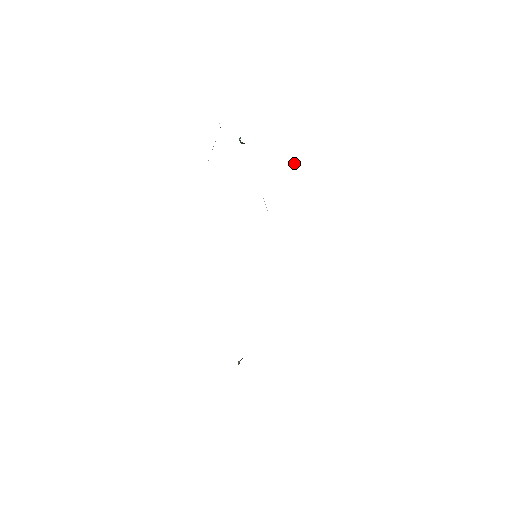
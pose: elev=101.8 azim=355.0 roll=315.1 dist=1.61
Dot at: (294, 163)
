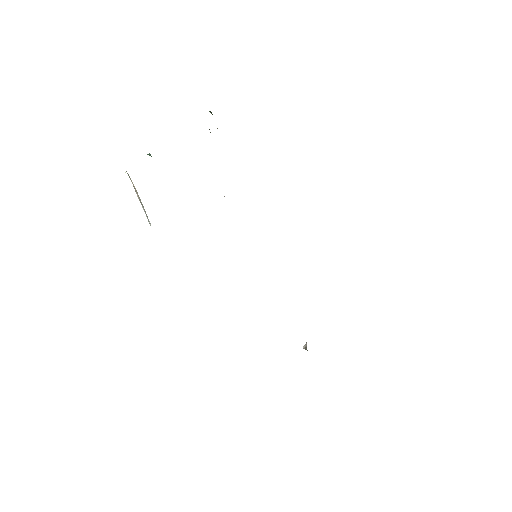
Dot at: (211, 113)
